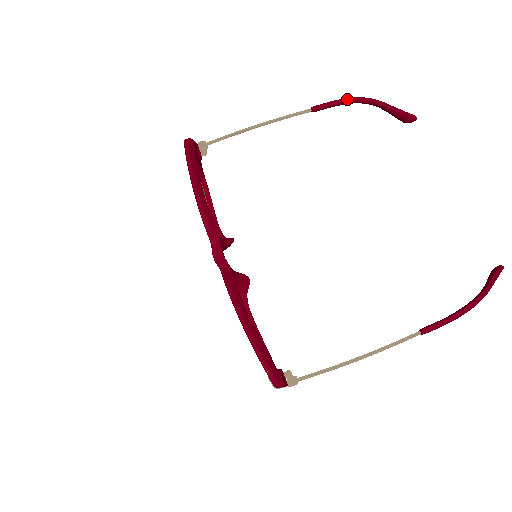
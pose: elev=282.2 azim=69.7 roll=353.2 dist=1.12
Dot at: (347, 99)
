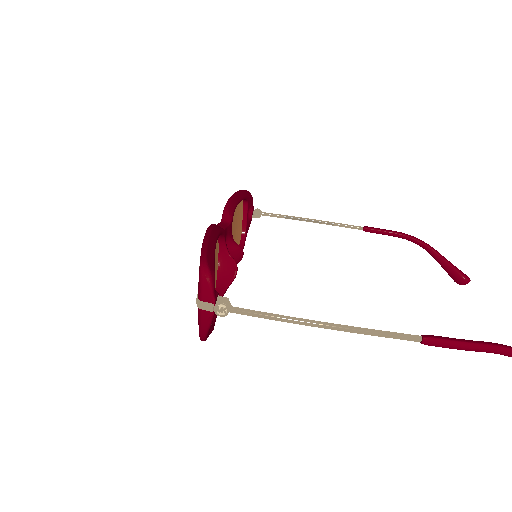
Dot at: (399, 232)
